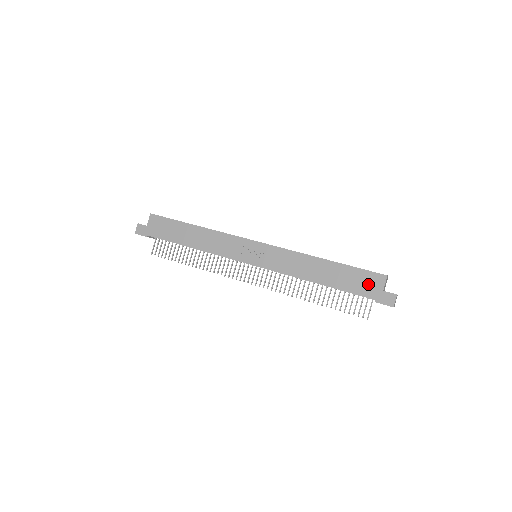
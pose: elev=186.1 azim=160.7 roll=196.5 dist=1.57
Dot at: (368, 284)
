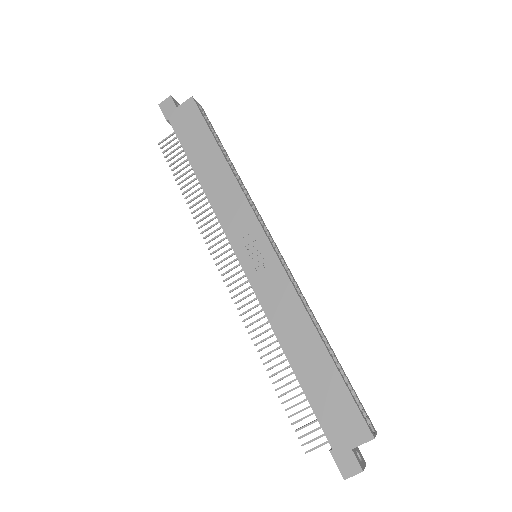
Dot at: (342, 423)
